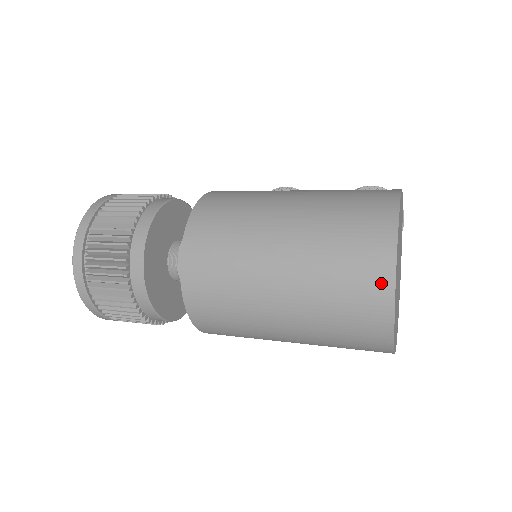
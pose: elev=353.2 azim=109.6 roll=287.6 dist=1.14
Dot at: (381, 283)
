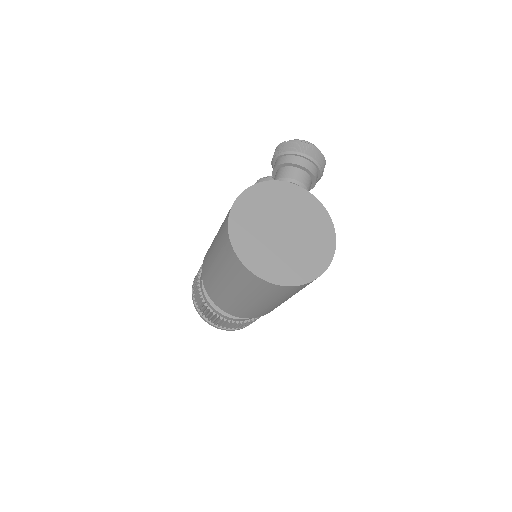
Dot at: (249, 275)
